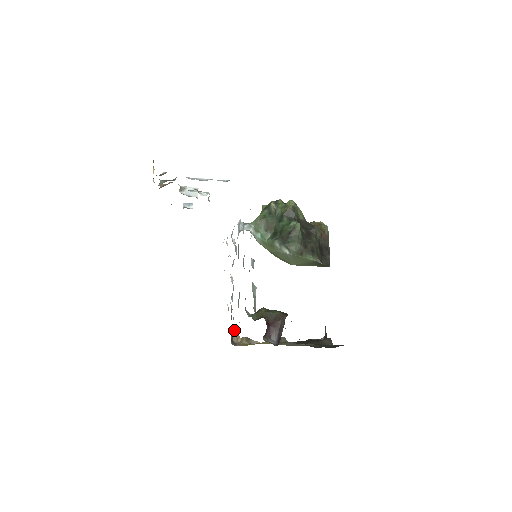
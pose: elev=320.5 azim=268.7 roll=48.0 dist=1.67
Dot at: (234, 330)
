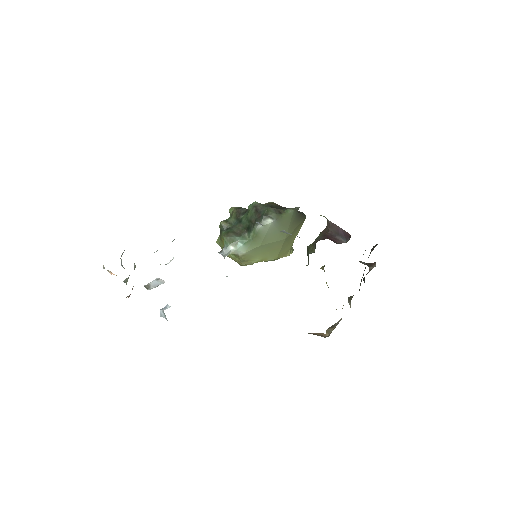
Dot at: (314, 334)
